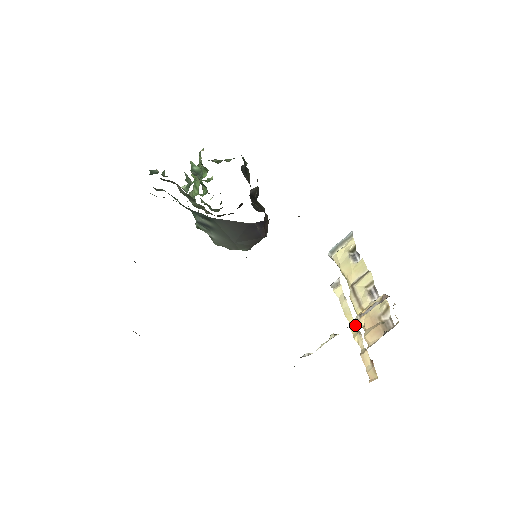
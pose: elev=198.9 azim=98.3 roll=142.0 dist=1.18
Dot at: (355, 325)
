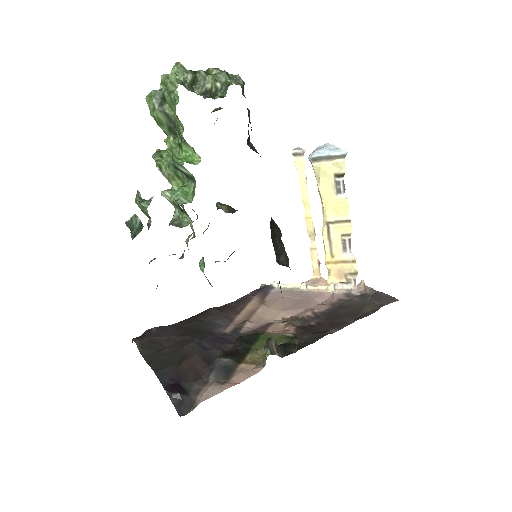
Dot at: (311, 218)
